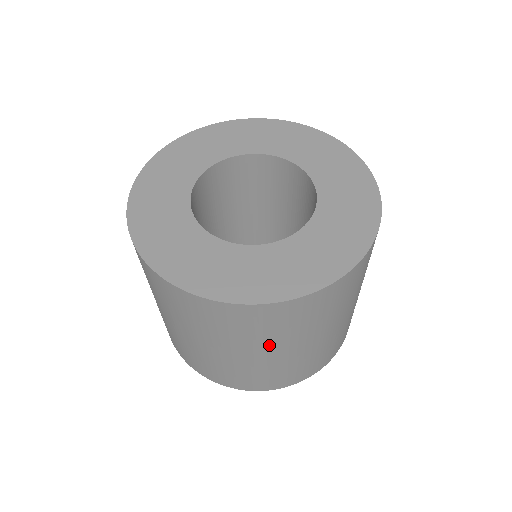
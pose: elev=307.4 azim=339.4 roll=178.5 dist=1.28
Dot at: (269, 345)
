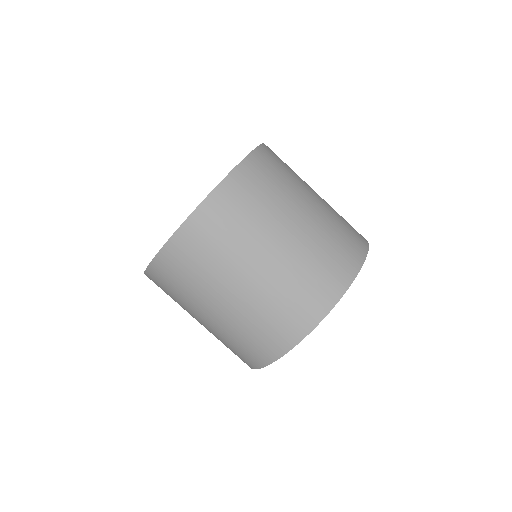
Dot at: (193, 307)
